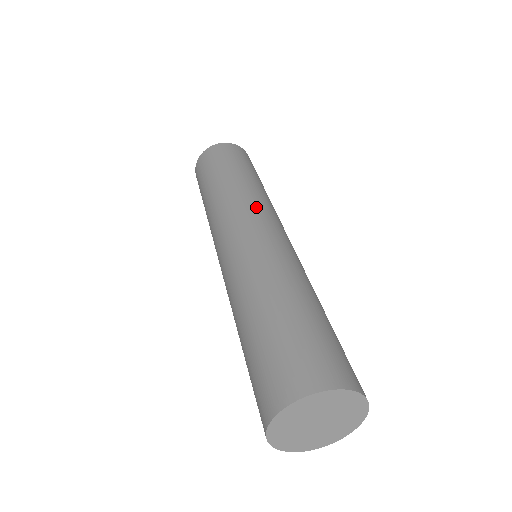
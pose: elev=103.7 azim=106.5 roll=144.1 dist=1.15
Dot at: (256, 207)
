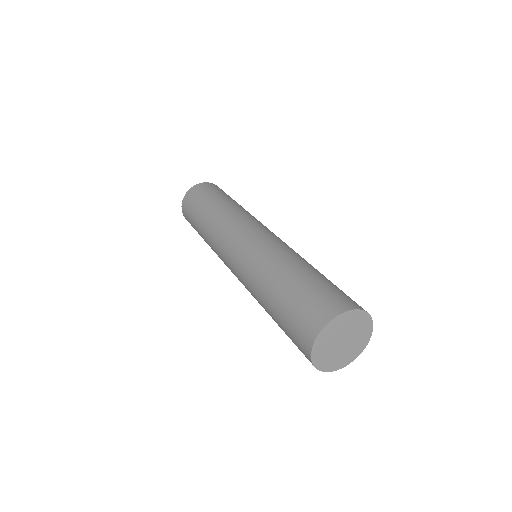
Dot at: (255, 220)
